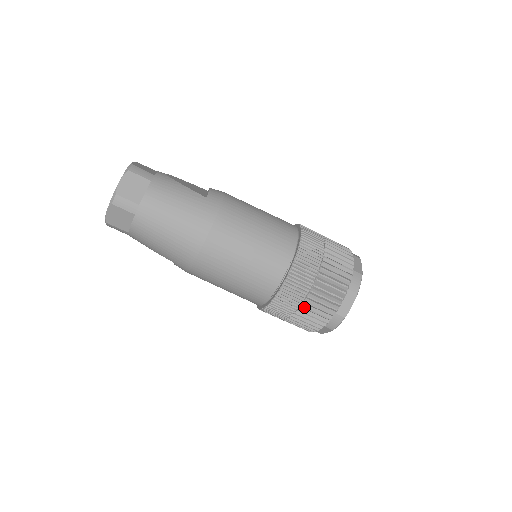
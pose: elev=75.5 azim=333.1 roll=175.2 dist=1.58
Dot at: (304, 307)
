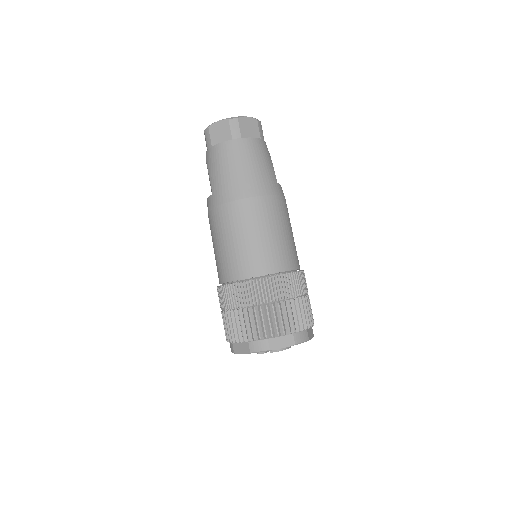
Dot at: (255, 309)
